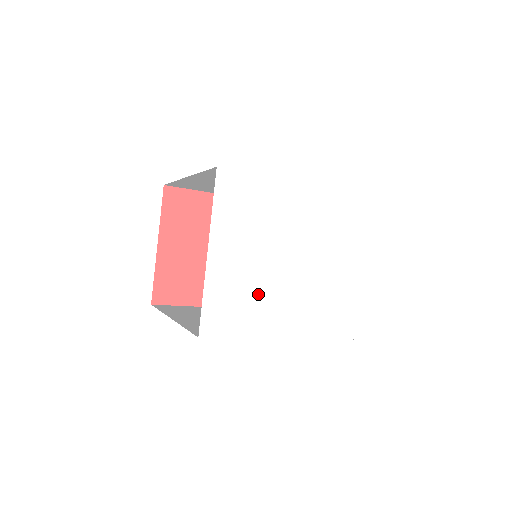
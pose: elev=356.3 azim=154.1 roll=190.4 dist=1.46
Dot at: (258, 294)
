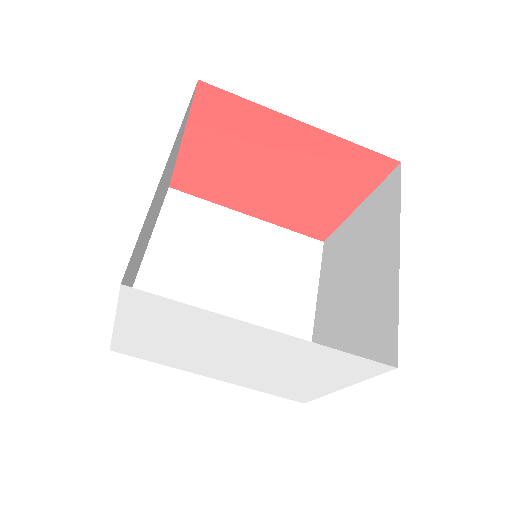
Dot at: (178, 355)
